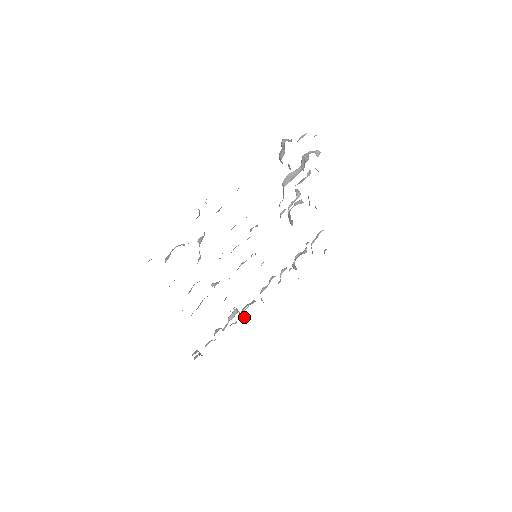
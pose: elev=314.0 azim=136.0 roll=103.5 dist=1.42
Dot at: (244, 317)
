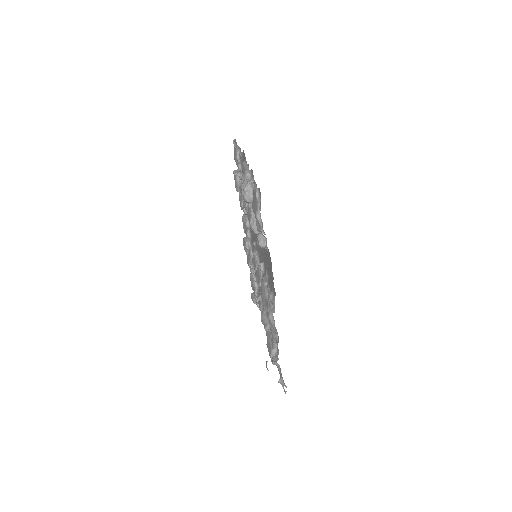
Dot at: occluded
